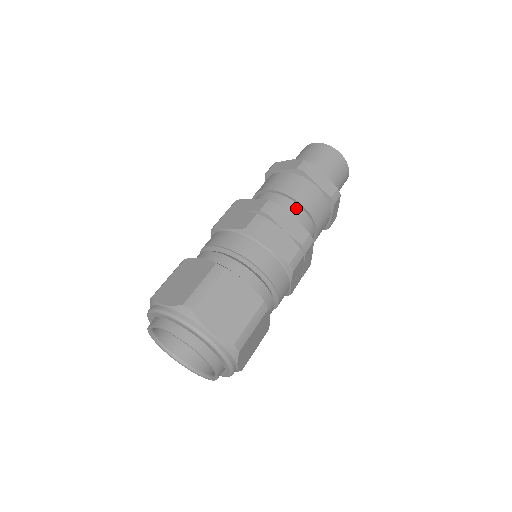
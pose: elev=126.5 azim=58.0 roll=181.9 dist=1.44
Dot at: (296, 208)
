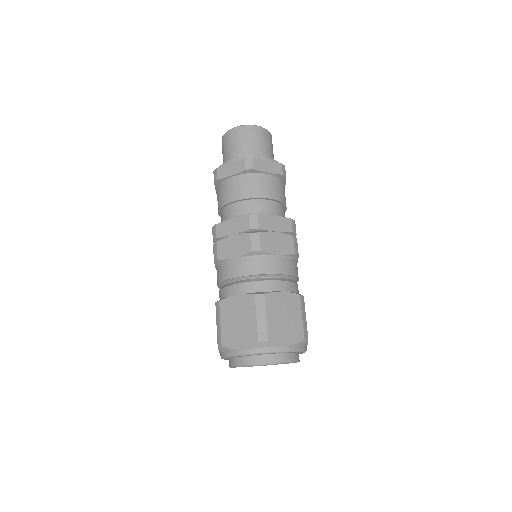
Dot at: (267, 204)
